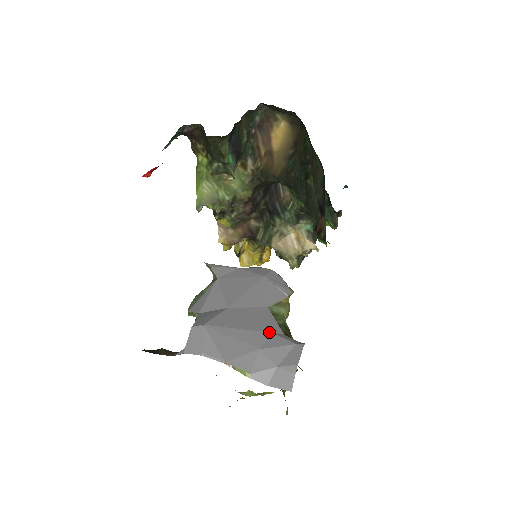
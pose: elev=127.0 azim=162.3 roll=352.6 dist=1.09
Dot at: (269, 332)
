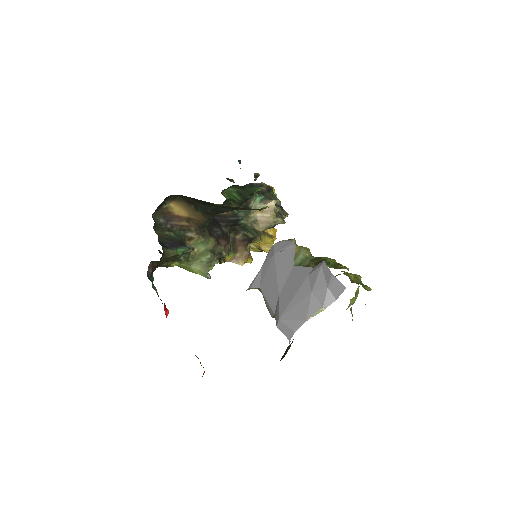
Dot at: (306, 278)
